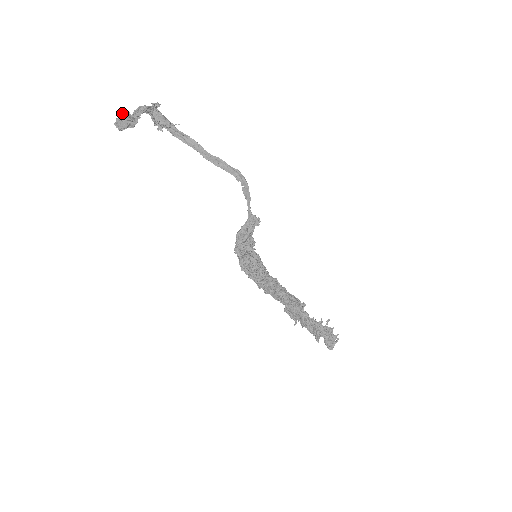
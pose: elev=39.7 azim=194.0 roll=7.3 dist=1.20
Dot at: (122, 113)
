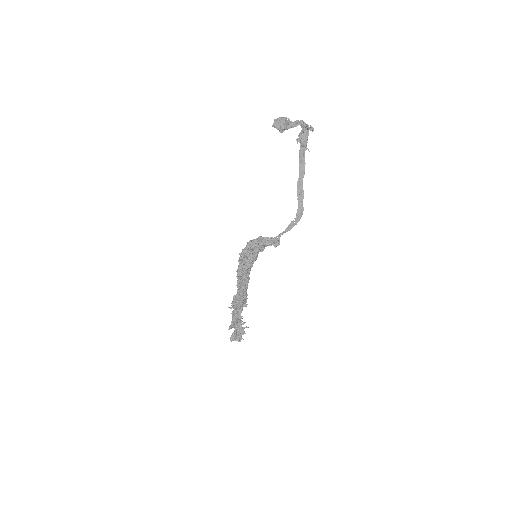
Dot at: (286, 119)
